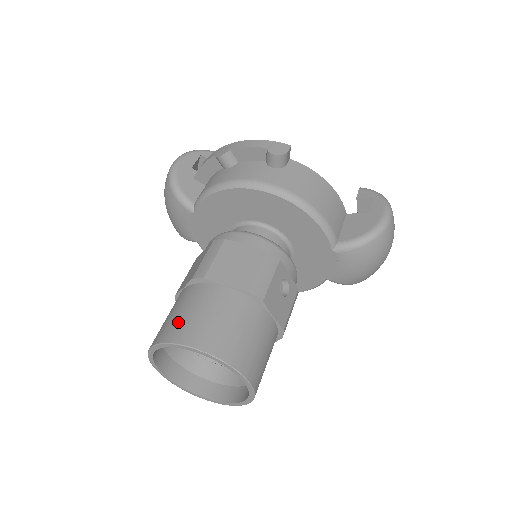
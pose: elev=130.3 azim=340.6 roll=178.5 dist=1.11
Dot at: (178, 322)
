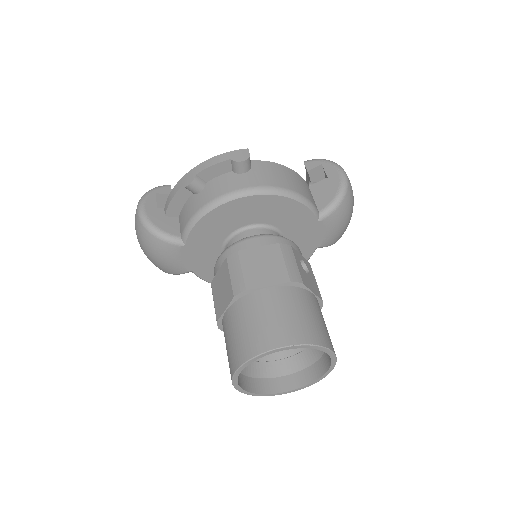
Dot at: (250, 336)
